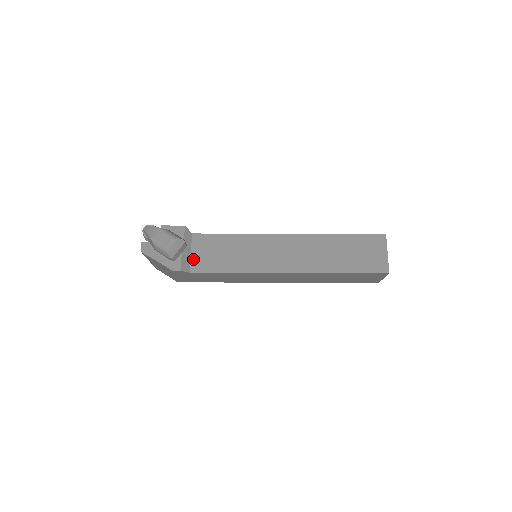
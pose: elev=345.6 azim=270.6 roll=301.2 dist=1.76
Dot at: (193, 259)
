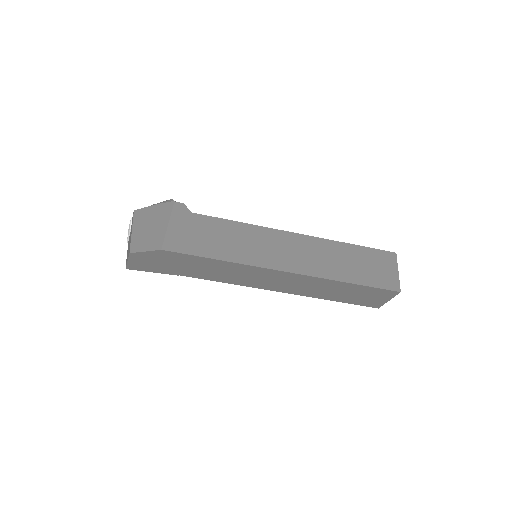
Dot at: occluded
